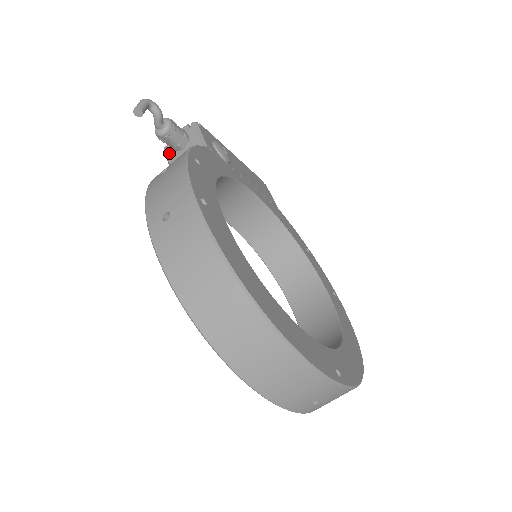
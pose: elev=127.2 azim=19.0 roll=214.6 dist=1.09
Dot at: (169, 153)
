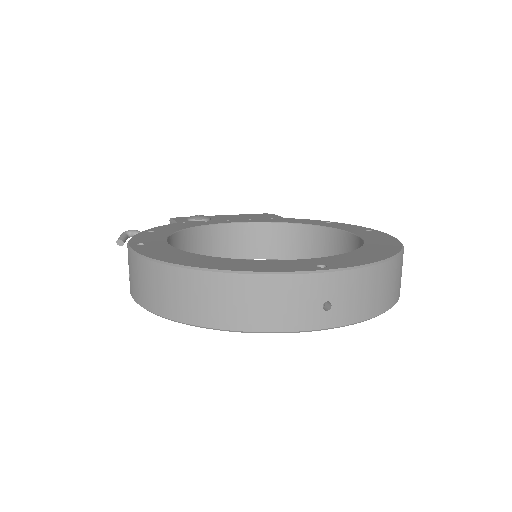
Dot at: occluded
